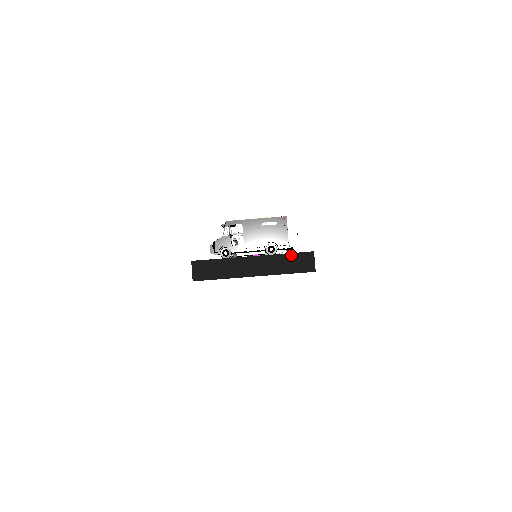
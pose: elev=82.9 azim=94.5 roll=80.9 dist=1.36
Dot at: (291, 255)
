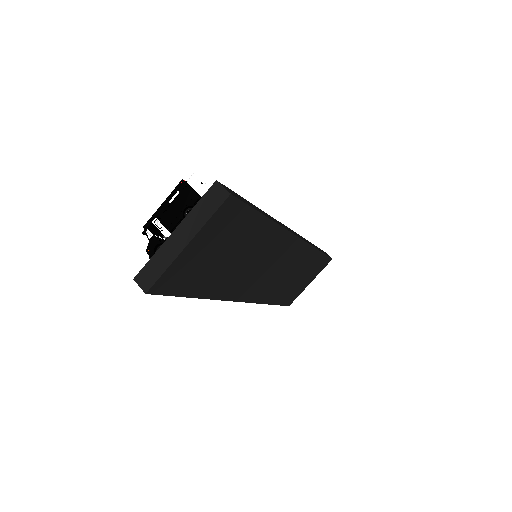
Dot at: (201, 201)
